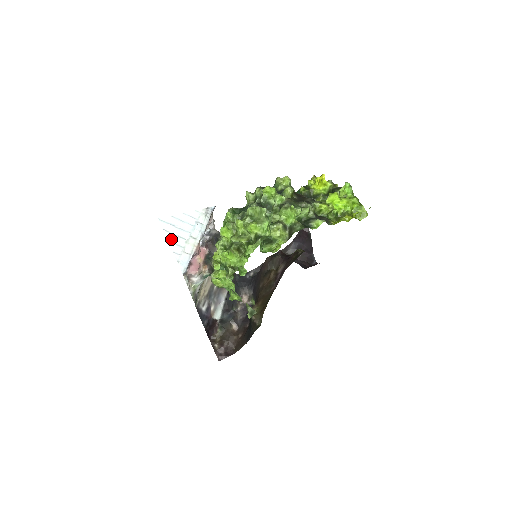
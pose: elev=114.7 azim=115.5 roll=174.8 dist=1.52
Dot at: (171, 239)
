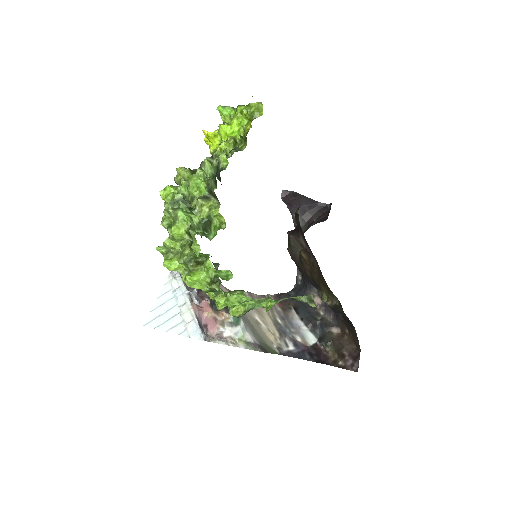
Dot at: (167, 328)
